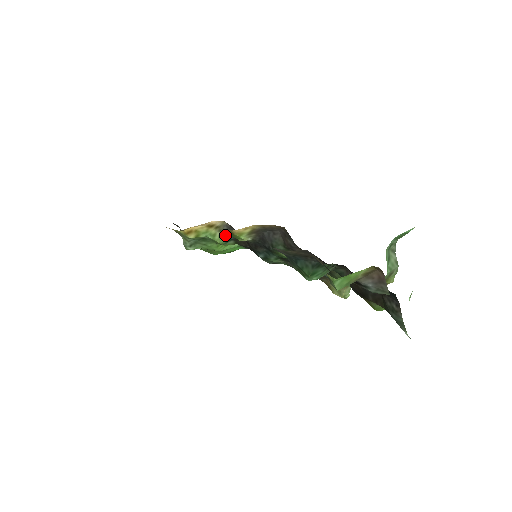
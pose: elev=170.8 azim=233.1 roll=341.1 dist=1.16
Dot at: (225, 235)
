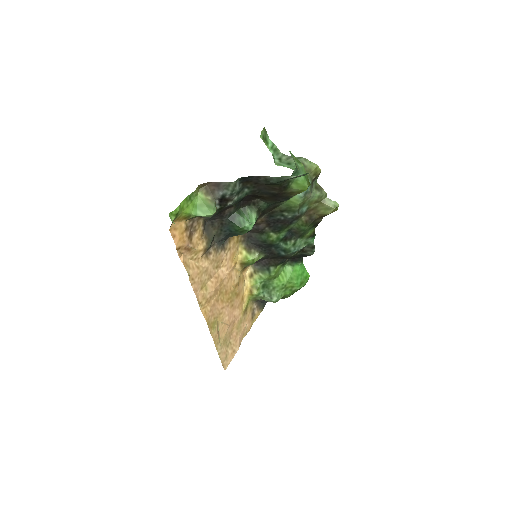
Dot at: (263, 270)
